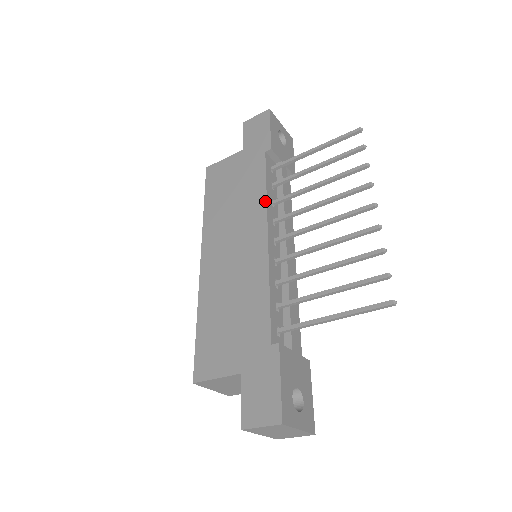
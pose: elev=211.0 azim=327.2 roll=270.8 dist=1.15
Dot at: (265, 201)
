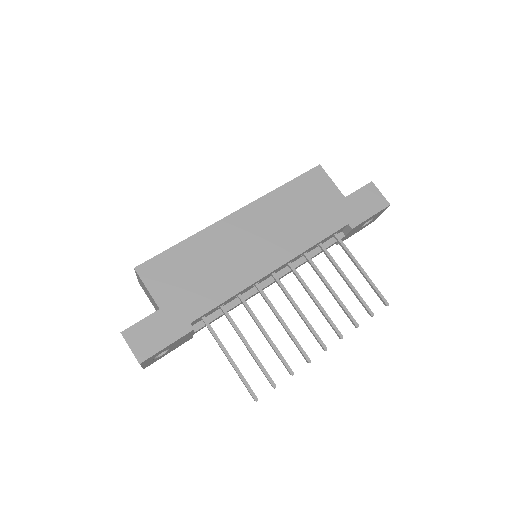
Dot at: (303, 250)
